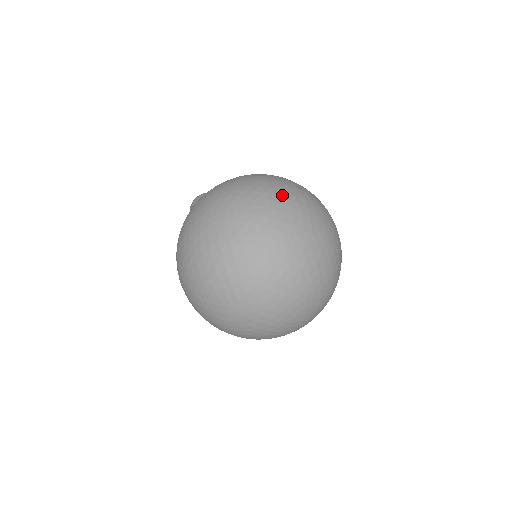
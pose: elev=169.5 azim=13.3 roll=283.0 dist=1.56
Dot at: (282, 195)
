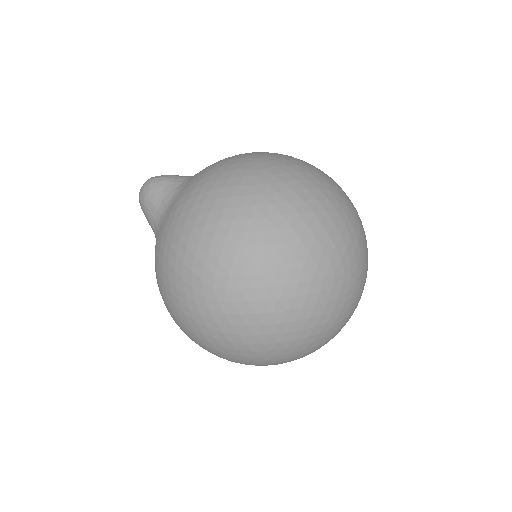
Dot at: (293, 237)
